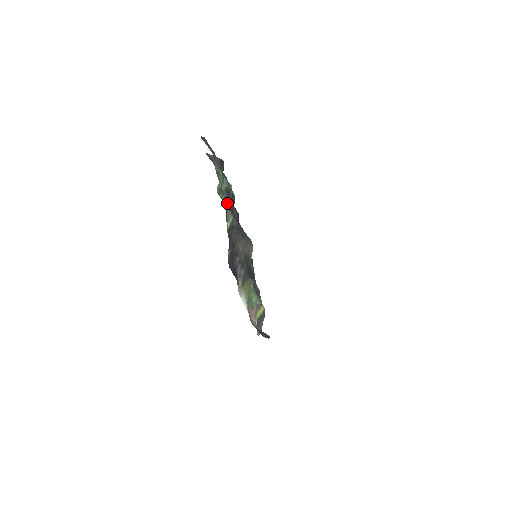
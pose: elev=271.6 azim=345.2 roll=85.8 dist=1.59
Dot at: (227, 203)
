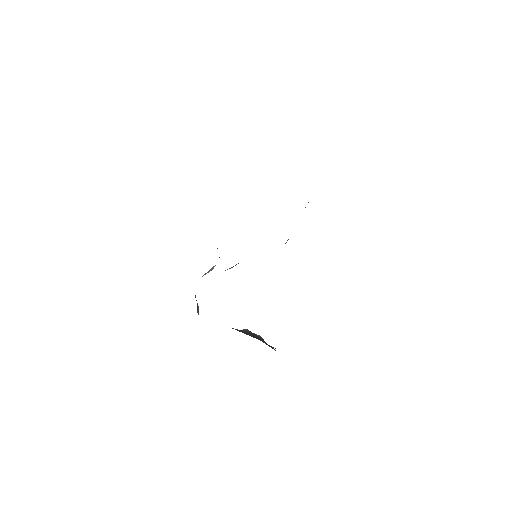
Dot at: occluded
